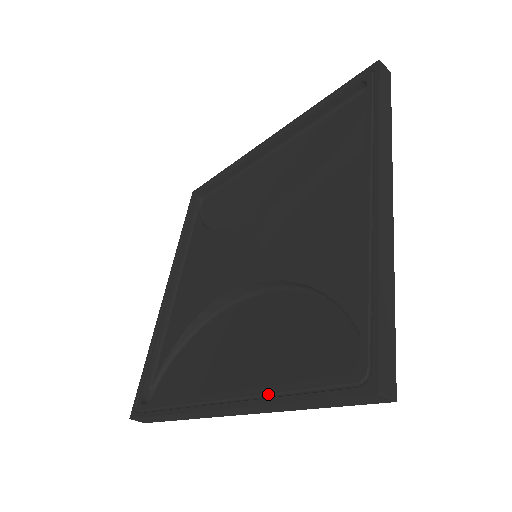
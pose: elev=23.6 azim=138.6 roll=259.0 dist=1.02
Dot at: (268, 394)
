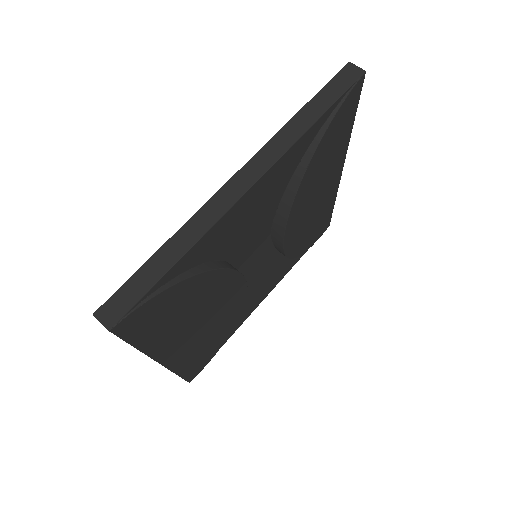
Dot at: occluded
